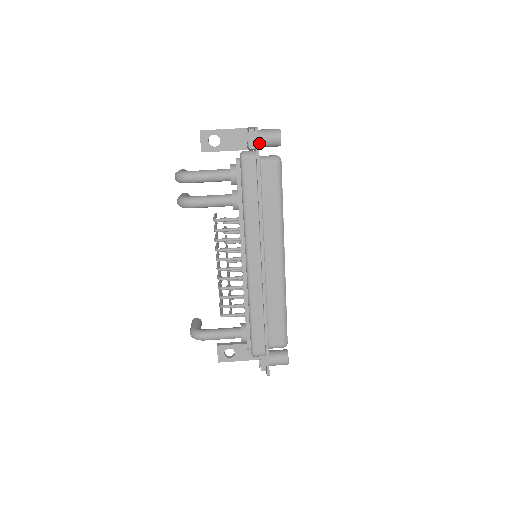
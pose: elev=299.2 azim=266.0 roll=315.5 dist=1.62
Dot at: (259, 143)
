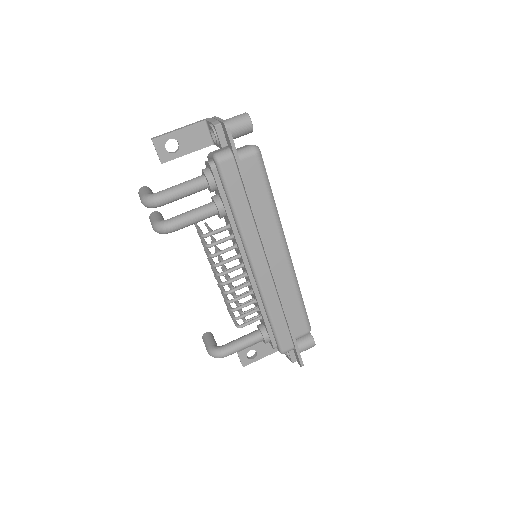
Dot at: occluded
